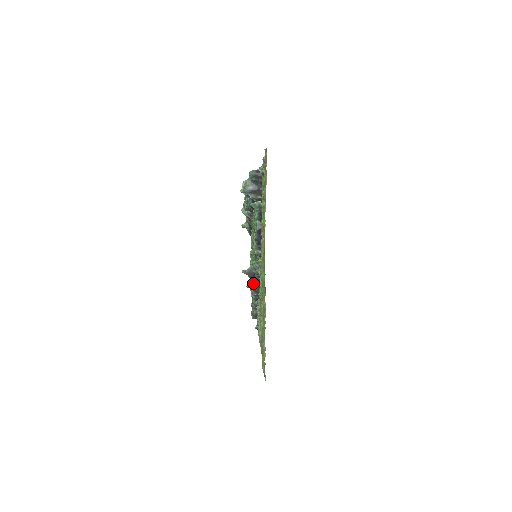
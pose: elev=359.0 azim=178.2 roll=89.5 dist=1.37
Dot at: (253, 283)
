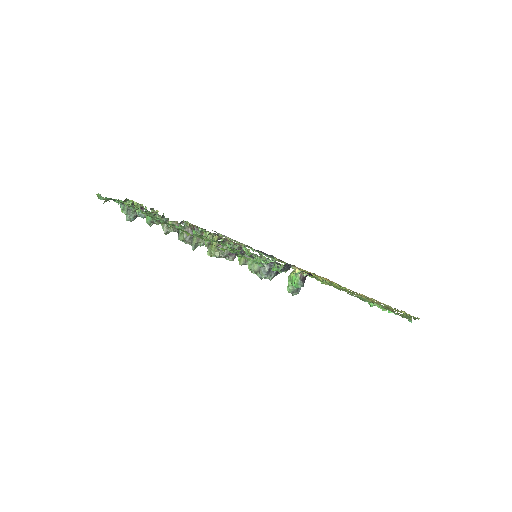
Dot at: occluded
